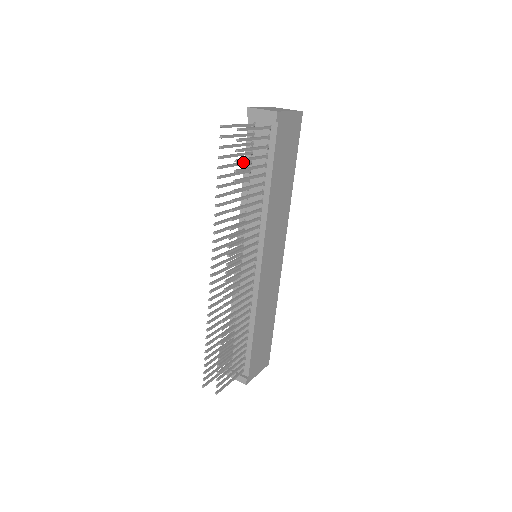
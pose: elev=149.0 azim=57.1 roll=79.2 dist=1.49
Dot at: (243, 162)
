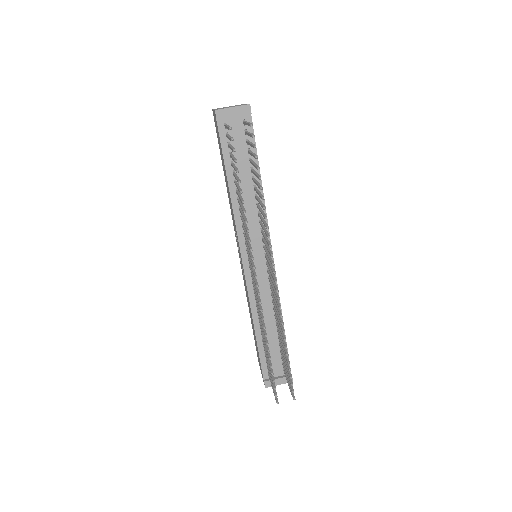
Dot at: (234, 164)
